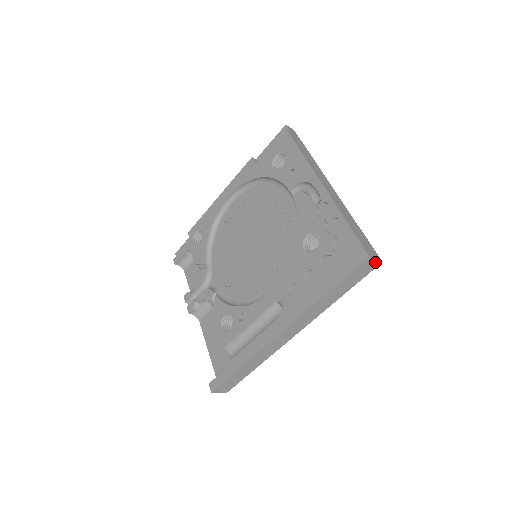
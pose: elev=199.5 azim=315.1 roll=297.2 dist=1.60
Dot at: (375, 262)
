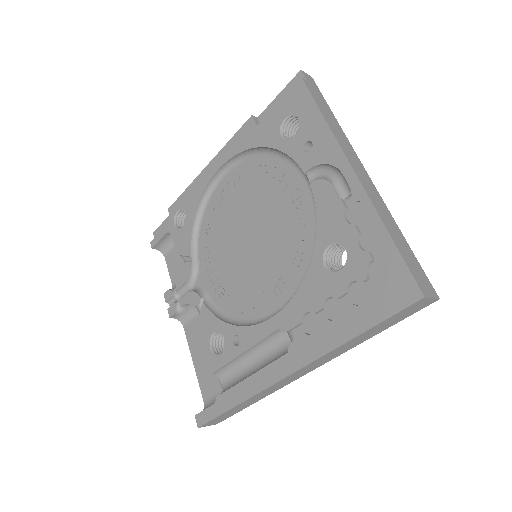
Dot at: (430, 300)
